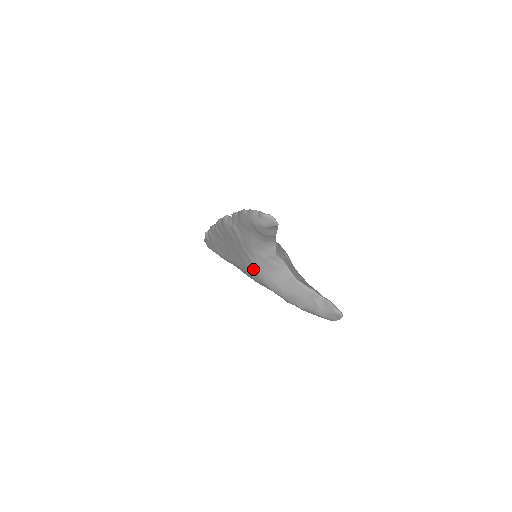
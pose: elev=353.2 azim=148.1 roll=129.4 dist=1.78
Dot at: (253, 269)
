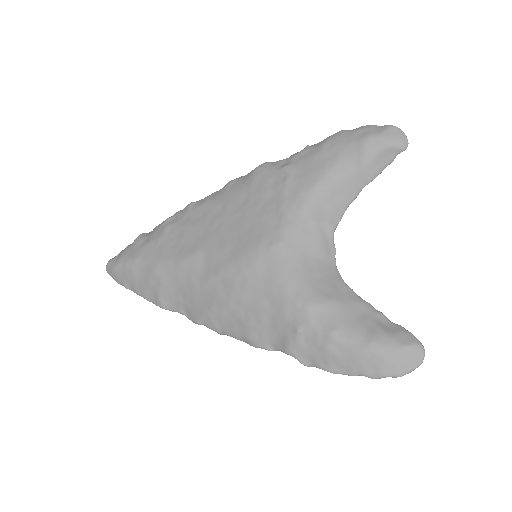
Dot at: (277, 239)
